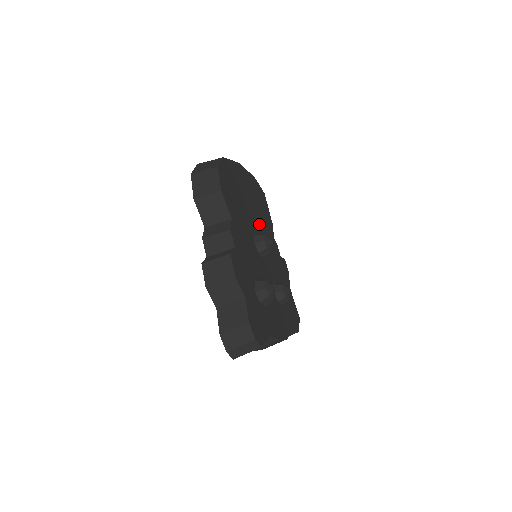
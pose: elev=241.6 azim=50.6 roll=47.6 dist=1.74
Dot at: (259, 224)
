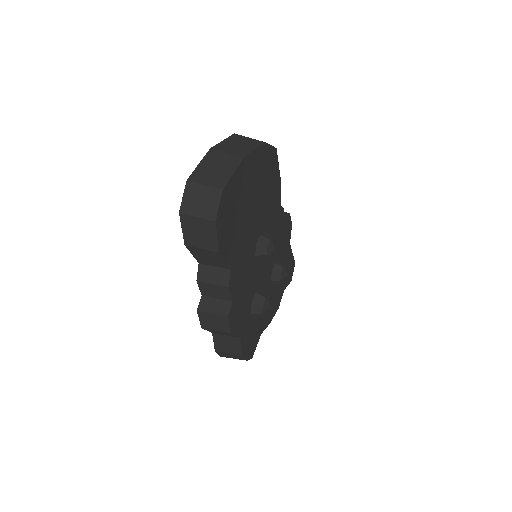
Dot at: (264, 216)
